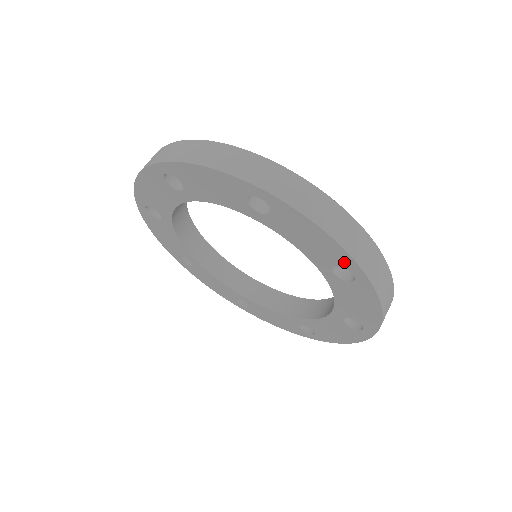
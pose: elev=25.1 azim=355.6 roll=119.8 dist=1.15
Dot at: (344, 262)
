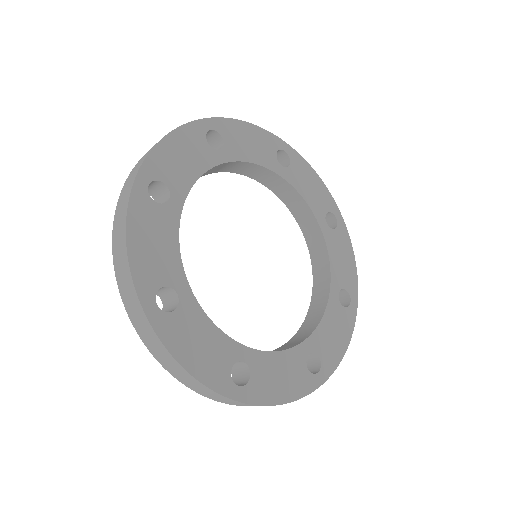
Dot at: occluded
